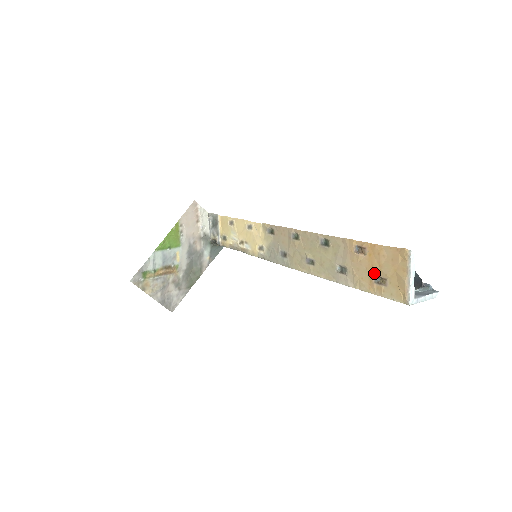
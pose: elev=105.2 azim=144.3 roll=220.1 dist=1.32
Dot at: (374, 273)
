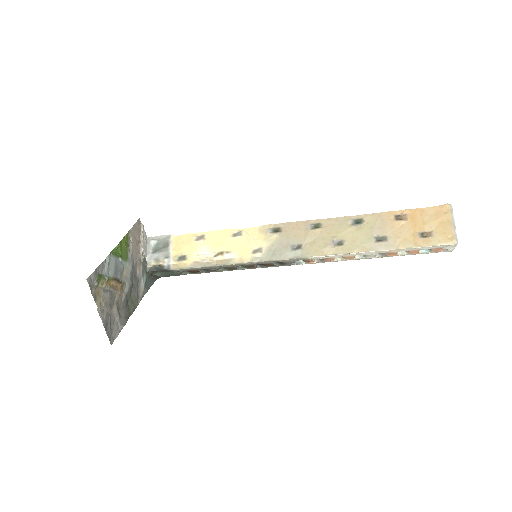
Dot at: (418, 230)
